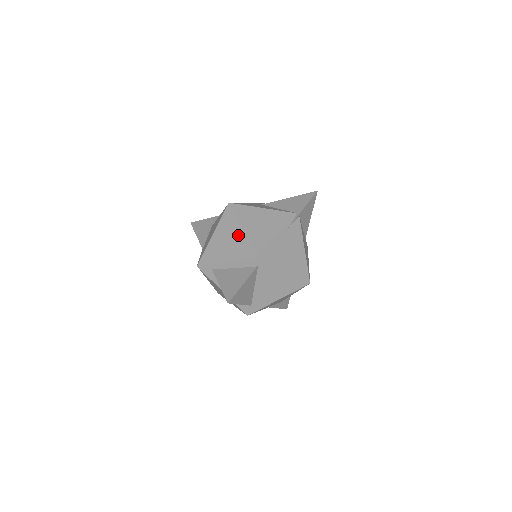
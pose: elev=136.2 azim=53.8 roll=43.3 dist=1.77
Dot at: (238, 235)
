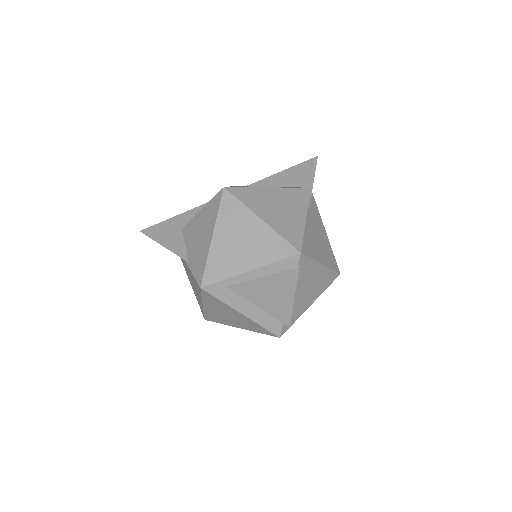
Dot at: (257, 229)
